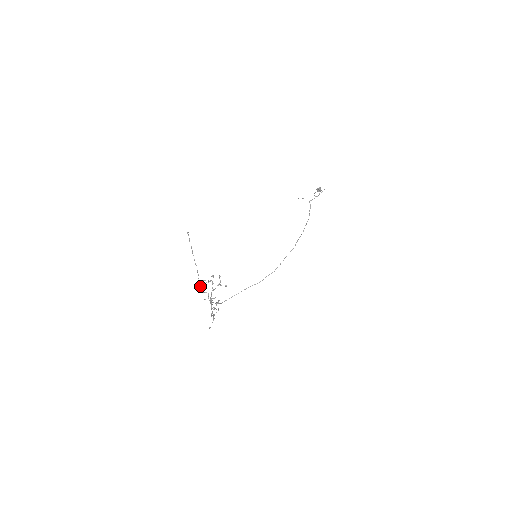
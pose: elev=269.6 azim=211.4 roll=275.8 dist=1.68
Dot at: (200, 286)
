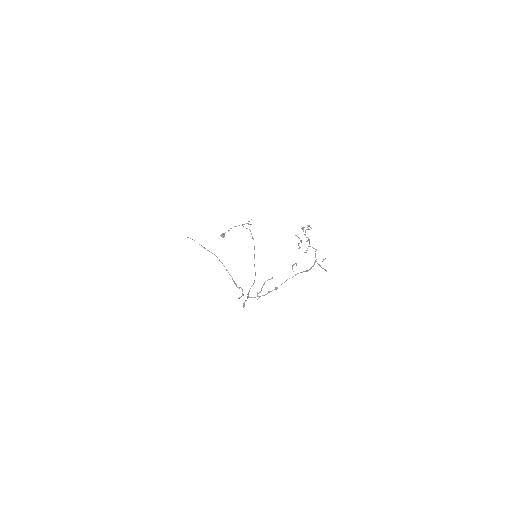
Dot at: (234, 281)
